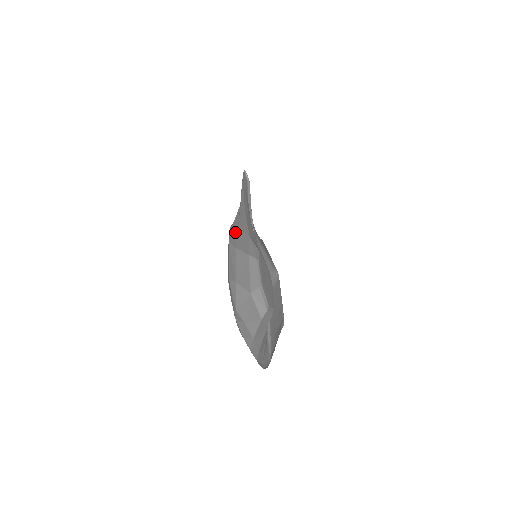
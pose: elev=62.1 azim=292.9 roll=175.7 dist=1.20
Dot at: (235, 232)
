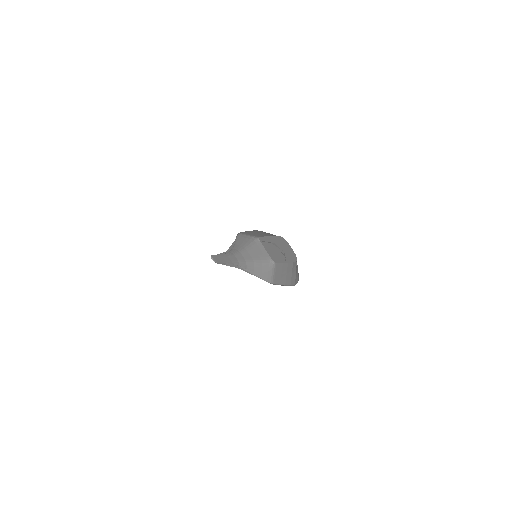
Dot at: occluded
